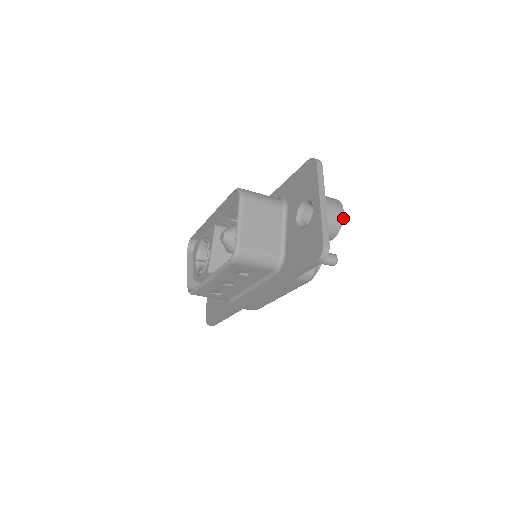
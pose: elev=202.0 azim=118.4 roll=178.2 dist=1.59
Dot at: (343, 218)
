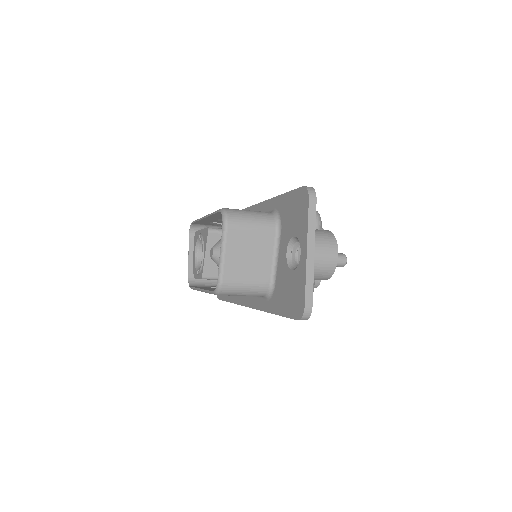
Dot at: (336, 263)
